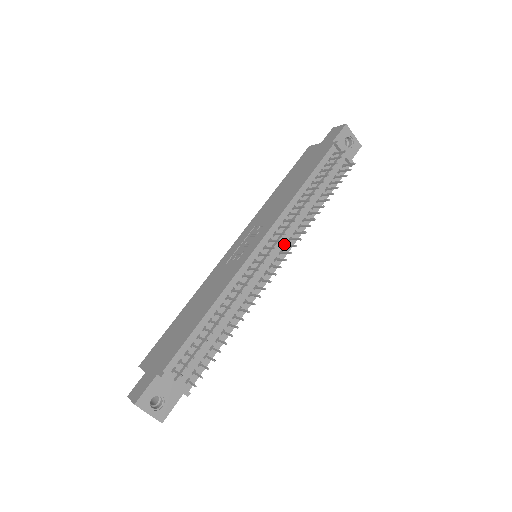
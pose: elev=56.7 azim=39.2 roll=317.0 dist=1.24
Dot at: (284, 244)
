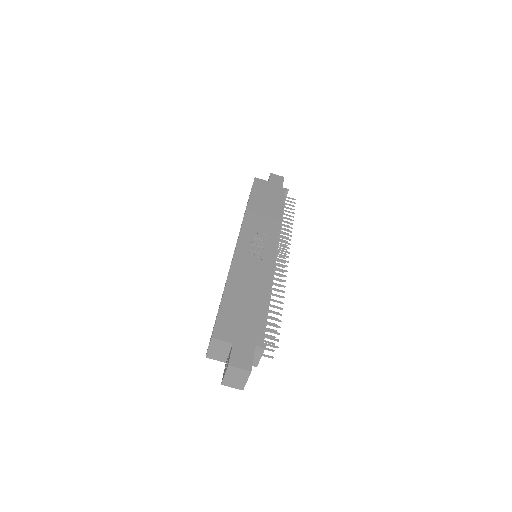
Dot at: occluded
